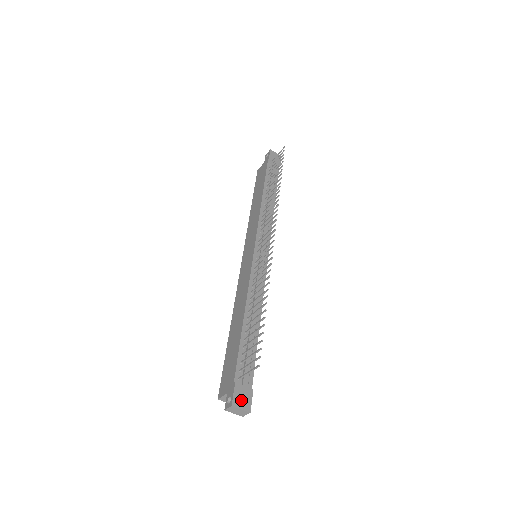
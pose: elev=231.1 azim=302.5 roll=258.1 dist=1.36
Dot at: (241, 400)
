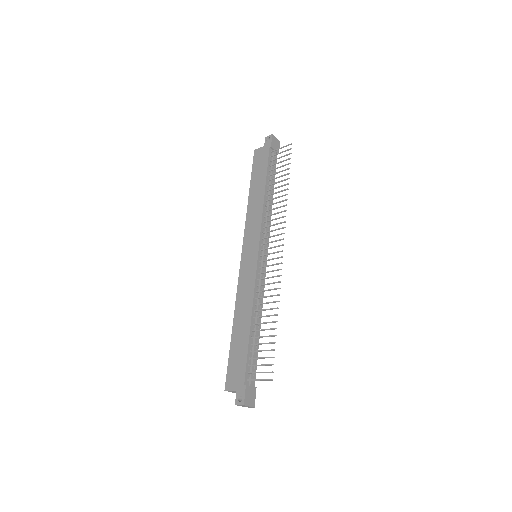
Dot at: (249, 399)
